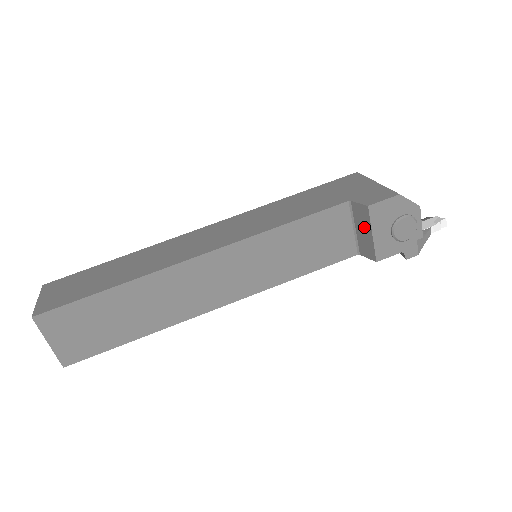
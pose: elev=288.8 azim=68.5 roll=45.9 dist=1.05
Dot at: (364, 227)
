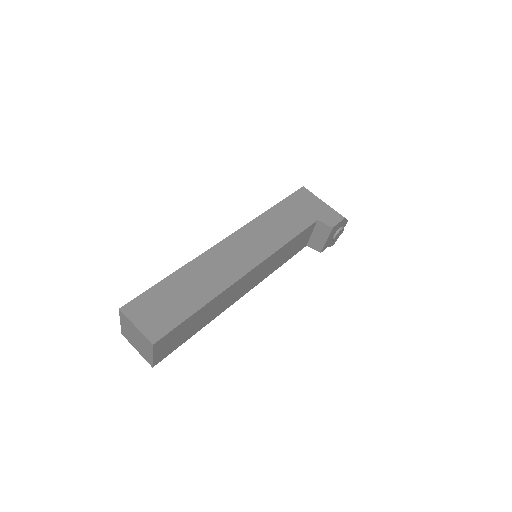
Dot at: (322, 235)
